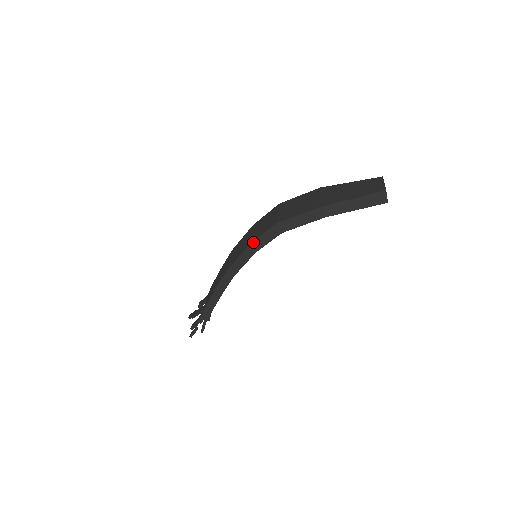
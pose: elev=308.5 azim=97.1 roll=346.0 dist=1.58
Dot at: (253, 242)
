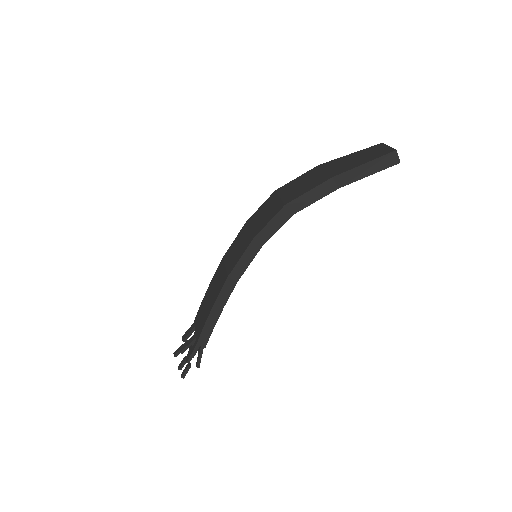
Dot at: (259, 233)
